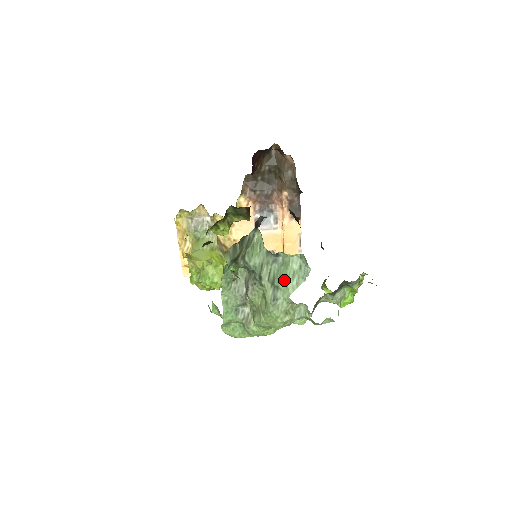
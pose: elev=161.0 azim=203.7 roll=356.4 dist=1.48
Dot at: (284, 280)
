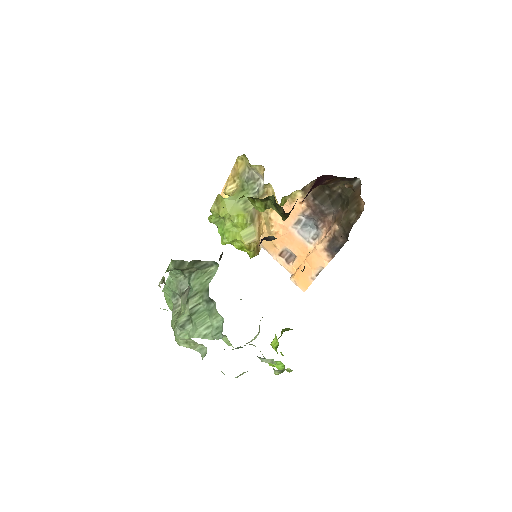
Dot at: (199, 322)
